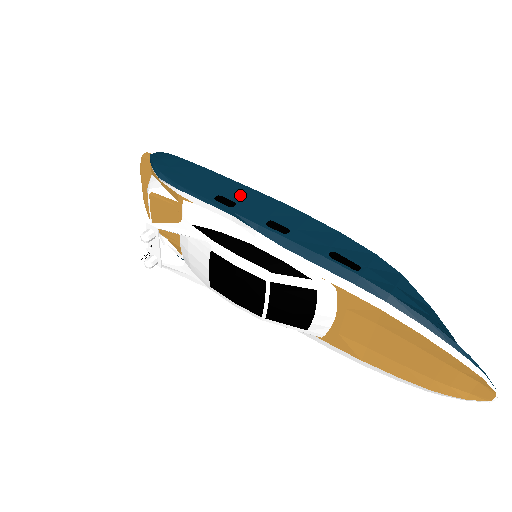
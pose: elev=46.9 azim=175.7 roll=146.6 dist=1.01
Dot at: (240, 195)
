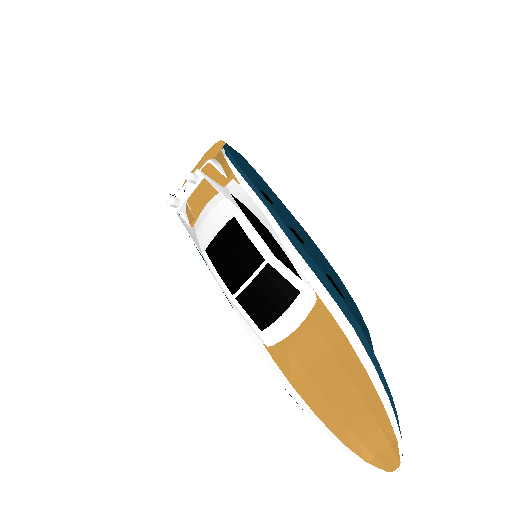
Dot at: (278, 204)
